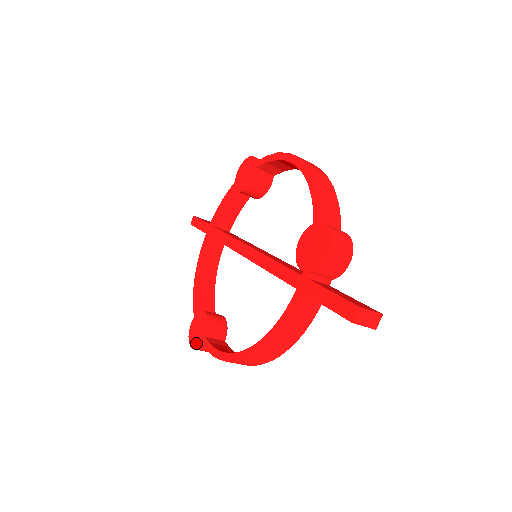
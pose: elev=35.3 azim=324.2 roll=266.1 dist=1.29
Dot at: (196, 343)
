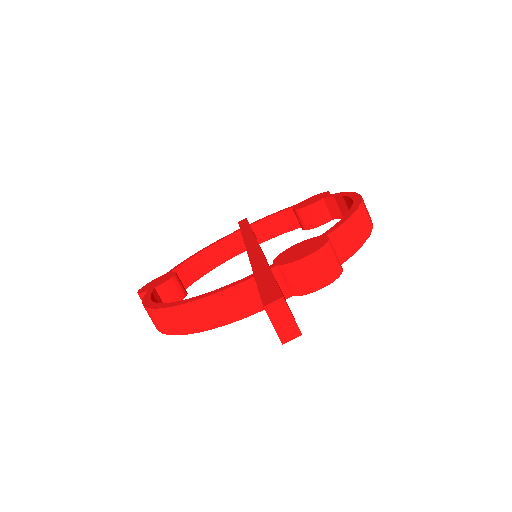
Dot at: (144, 290)
